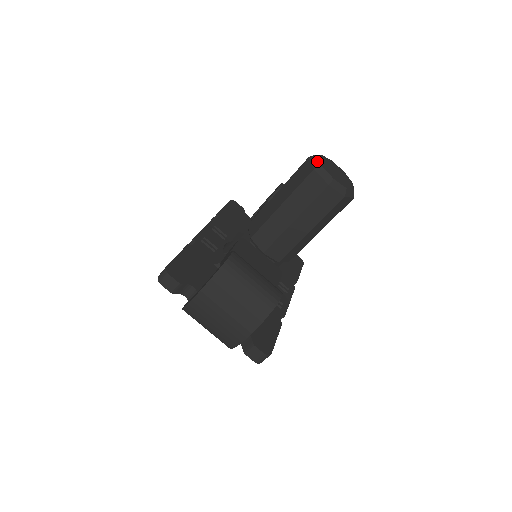
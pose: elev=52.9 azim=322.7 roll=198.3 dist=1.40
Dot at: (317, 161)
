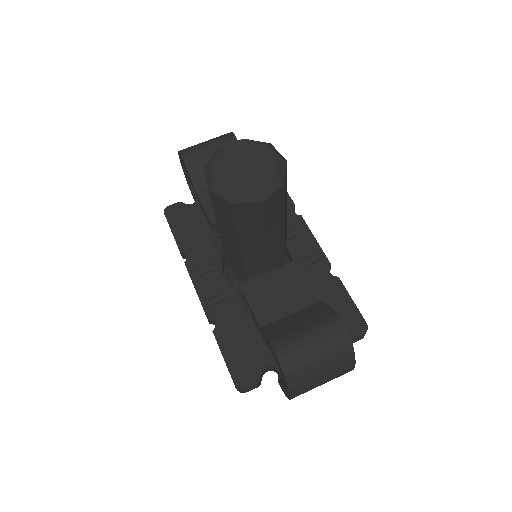
Dot at: (222, 189)
